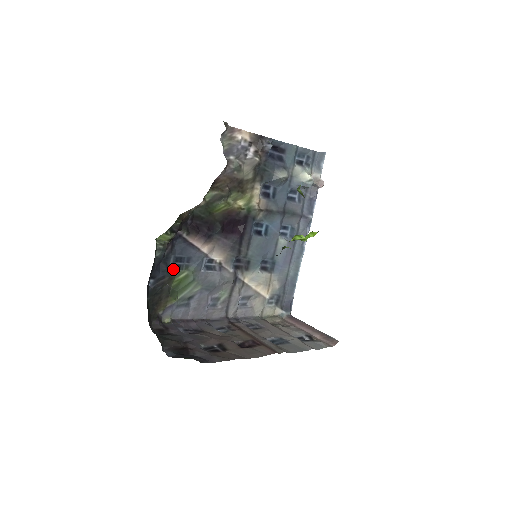
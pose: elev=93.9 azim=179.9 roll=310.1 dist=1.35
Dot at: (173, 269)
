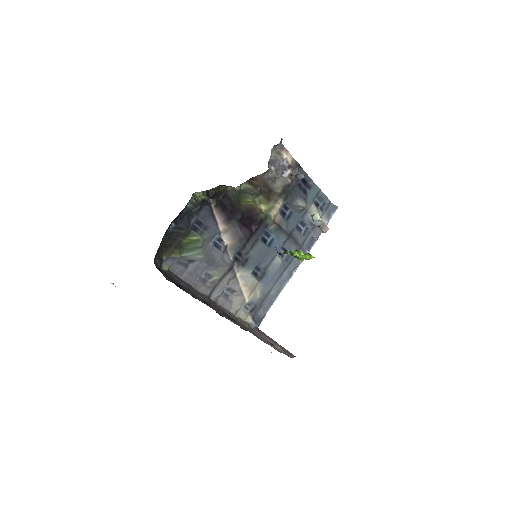
Dot at: (191, 228)
